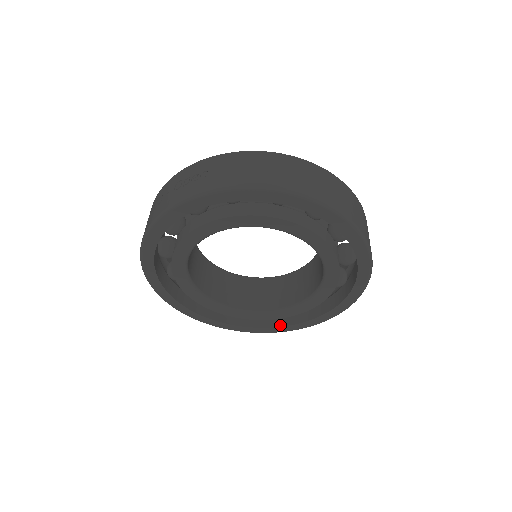
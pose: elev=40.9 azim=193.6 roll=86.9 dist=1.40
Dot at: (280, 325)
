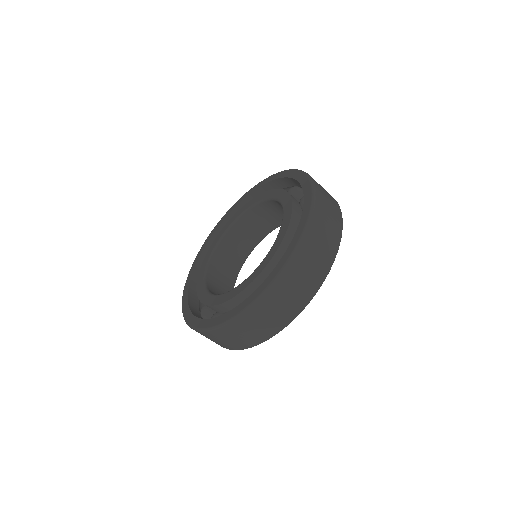
Dot at: (197, 317)
